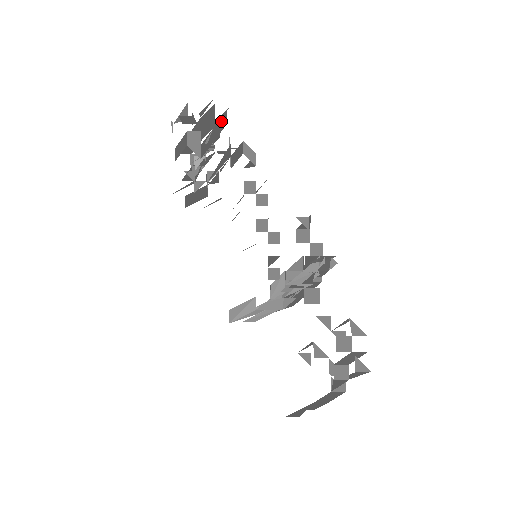
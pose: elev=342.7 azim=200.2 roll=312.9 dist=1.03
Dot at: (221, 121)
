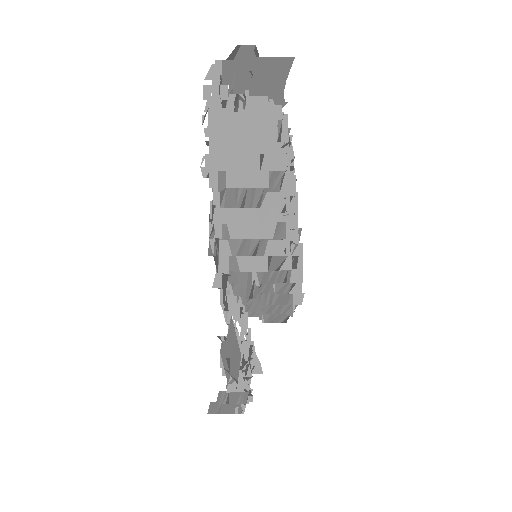
Dot at: occluded
